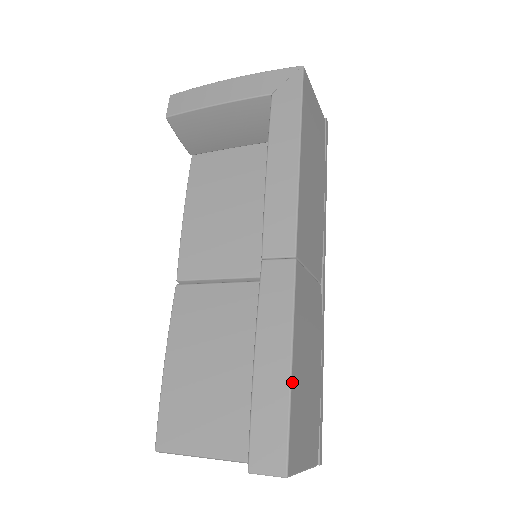
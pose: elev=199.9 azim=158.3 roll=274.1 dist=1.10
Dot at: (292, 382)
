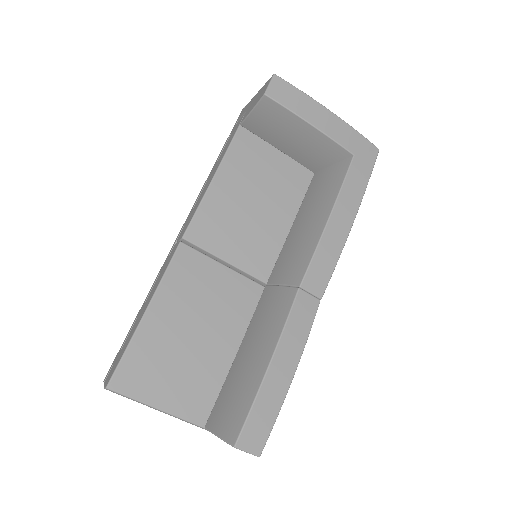
Dot at: (287, 391)
